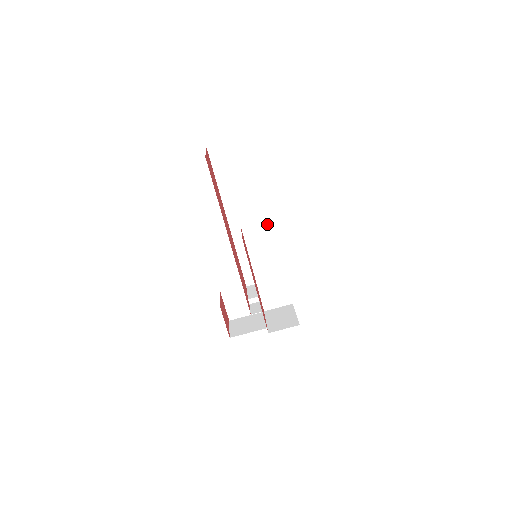
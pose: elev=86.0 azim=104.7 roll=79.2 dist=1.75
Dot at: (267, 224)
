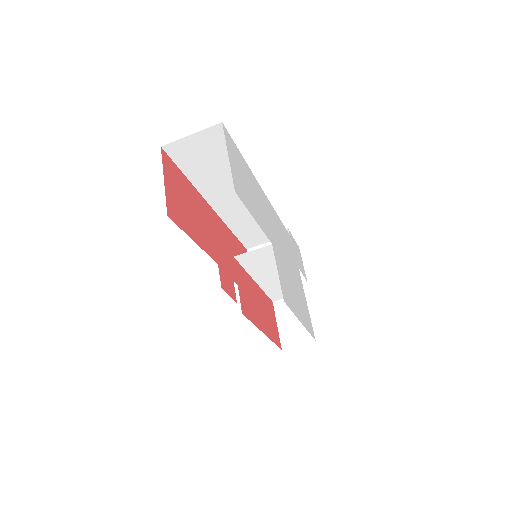
Dot at: (267, 249)
